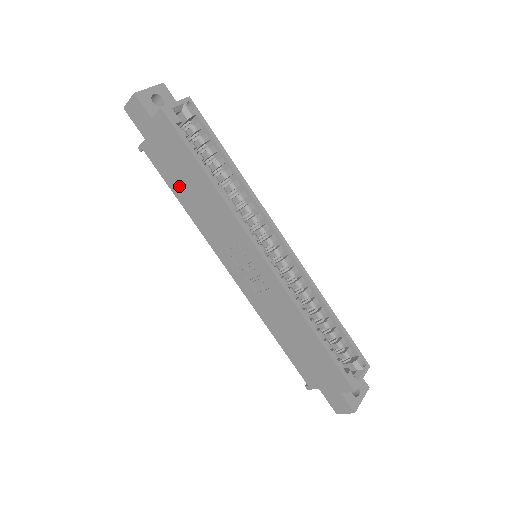
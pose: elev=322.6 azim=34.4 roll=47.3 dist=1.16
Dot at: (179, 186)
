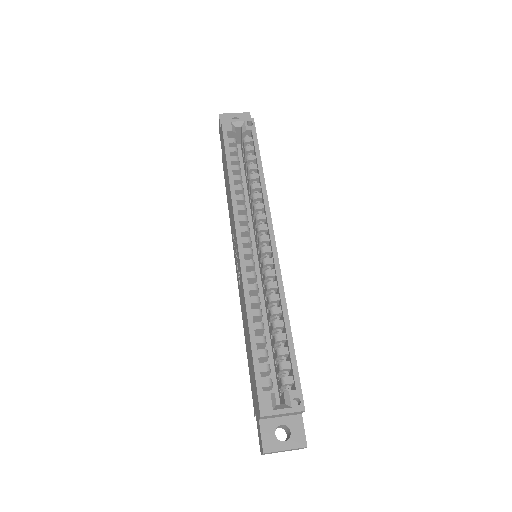
Dot at: (226, 186)
